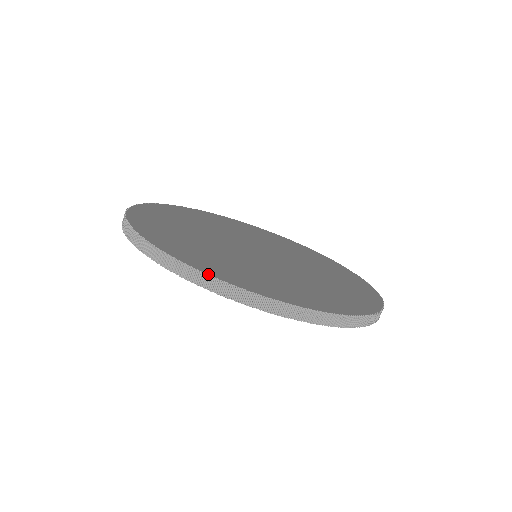
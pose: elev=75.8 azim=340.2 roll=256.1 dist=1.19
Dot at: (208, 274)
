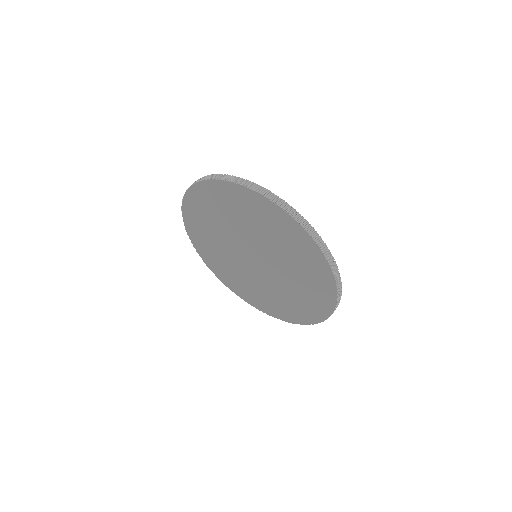
Dot at: (287, 203)
